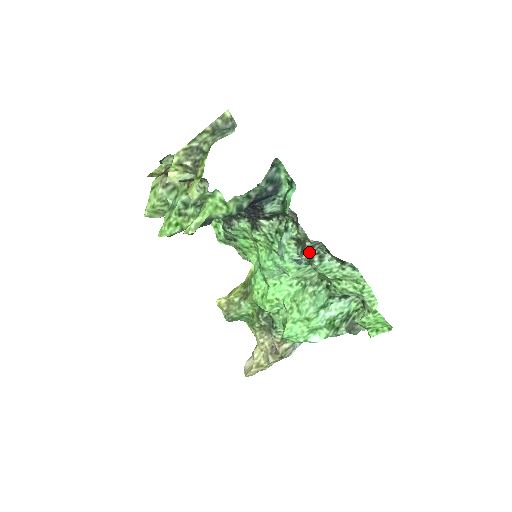
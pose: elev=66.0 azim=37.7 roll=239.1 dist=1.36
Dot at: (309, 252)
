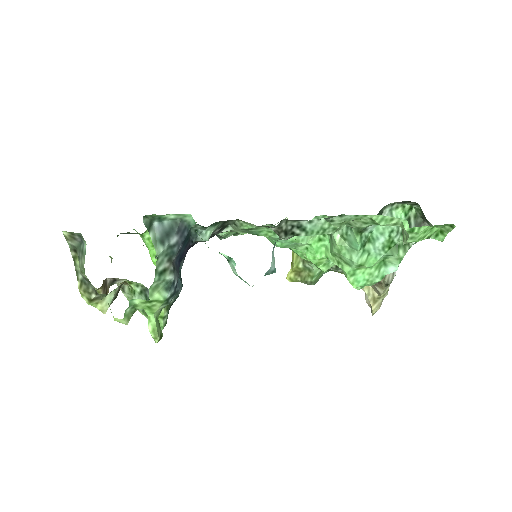
Dot at: (283, 233)
